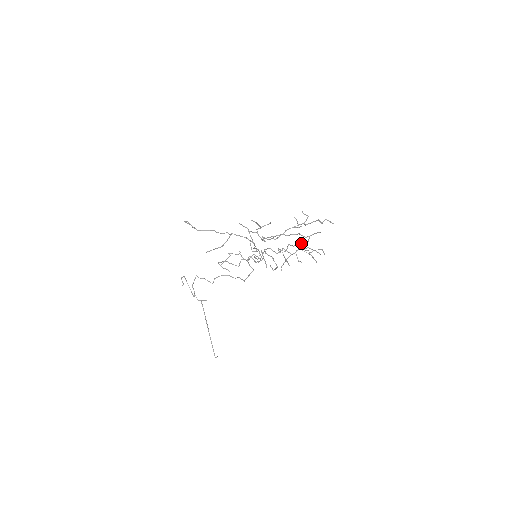
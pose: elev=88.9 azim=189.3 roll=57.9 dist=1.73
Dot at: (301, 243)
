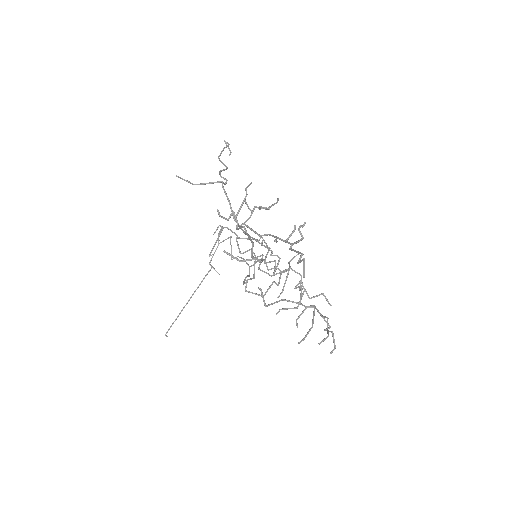
Dot at: occluded
